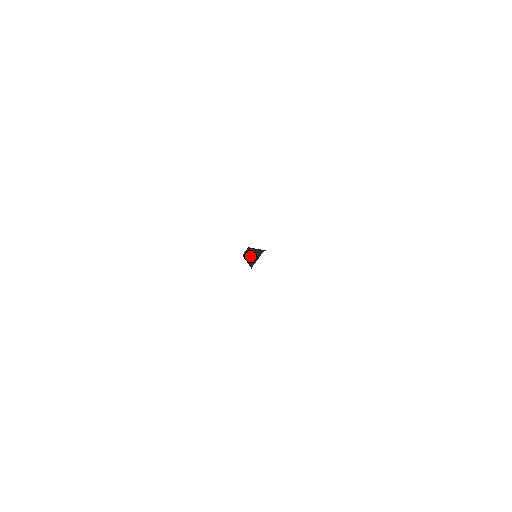
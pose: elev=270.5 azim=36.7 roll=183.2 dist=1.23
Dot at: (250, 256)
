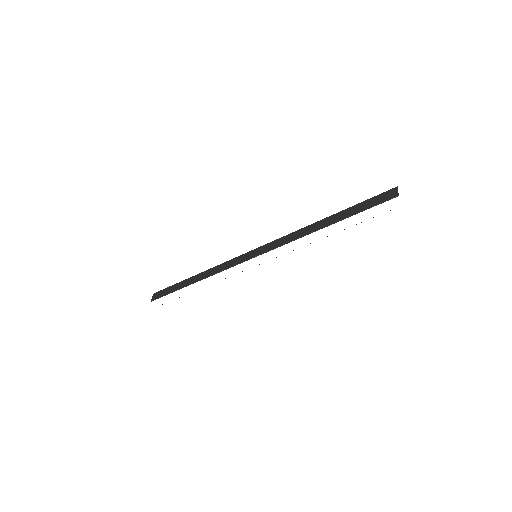
Dot at: (302, 233)
